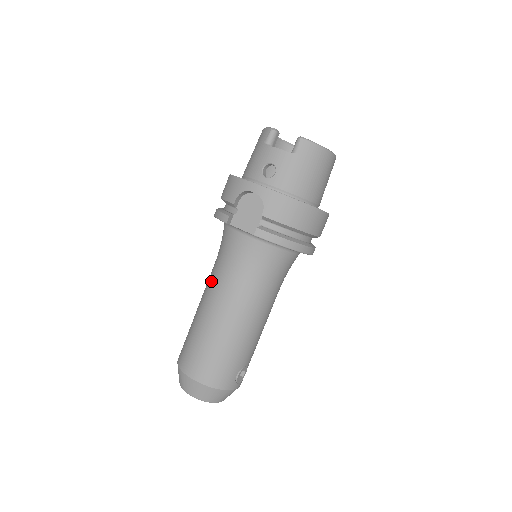
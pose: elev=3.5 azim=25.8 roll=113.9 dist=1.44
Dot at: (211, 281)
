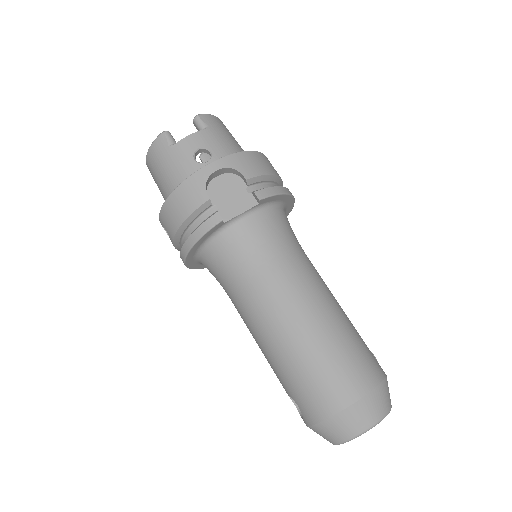
Dot at: (259, 300)
